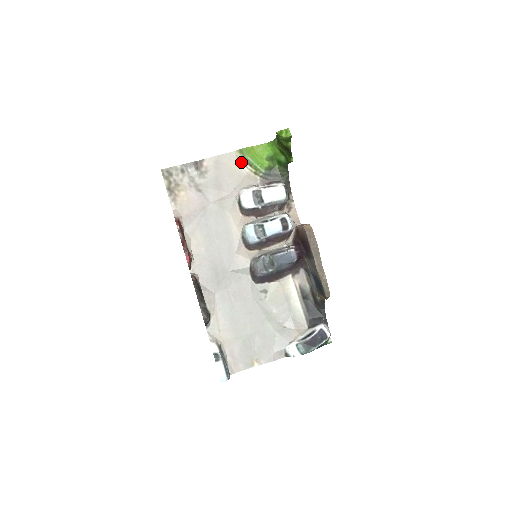
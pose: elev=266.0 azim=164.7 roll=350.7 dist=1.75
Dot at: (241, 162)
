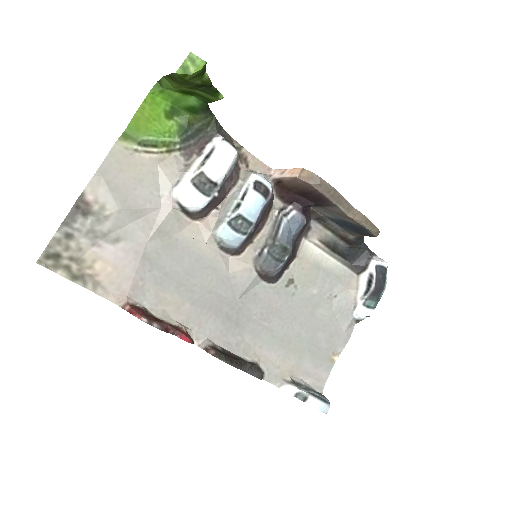
Dot at: (137, 152)
